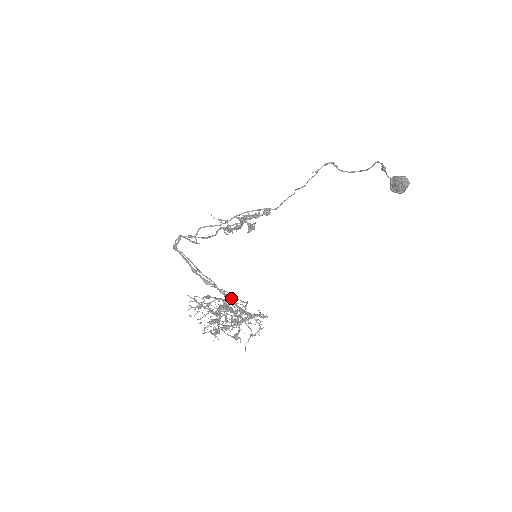
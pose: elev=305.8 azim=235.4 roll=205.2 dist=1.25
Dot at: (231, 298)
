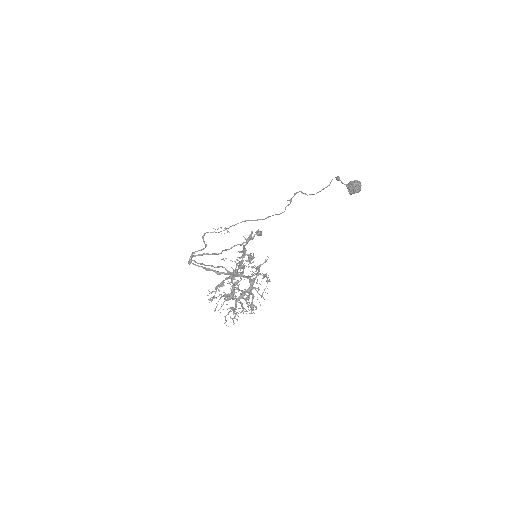
Dot at: (239, 264)
